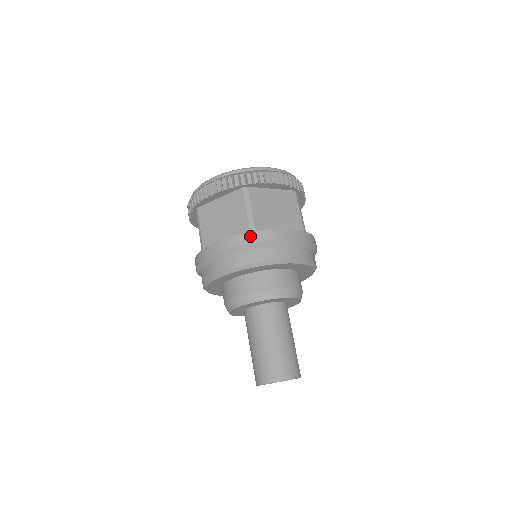
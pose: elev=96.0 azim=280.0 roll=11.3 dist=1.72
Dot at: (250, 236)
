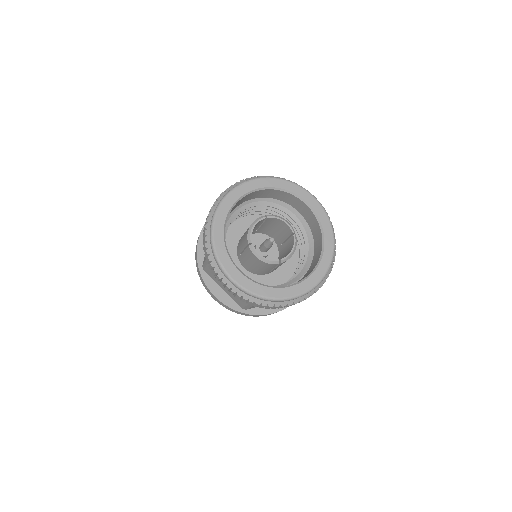
Dot at: (239, 313)
